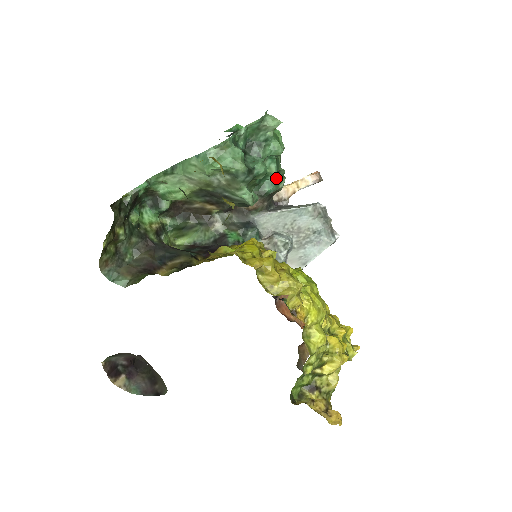
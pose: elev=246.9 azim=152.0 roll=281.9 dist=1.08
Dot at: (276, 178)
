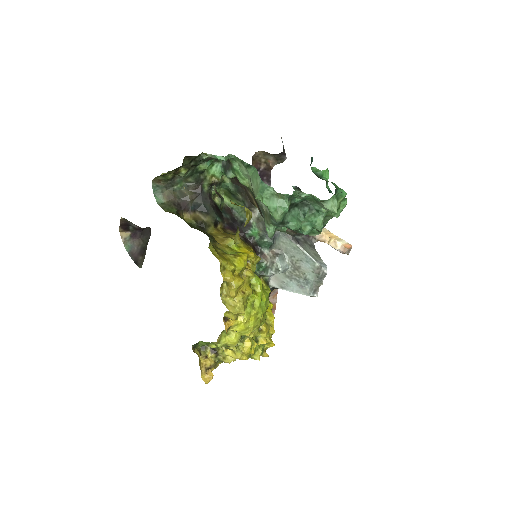
Dot at: (313, 229)
